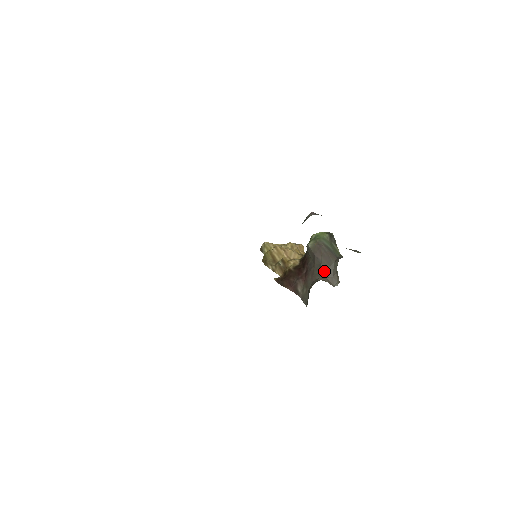
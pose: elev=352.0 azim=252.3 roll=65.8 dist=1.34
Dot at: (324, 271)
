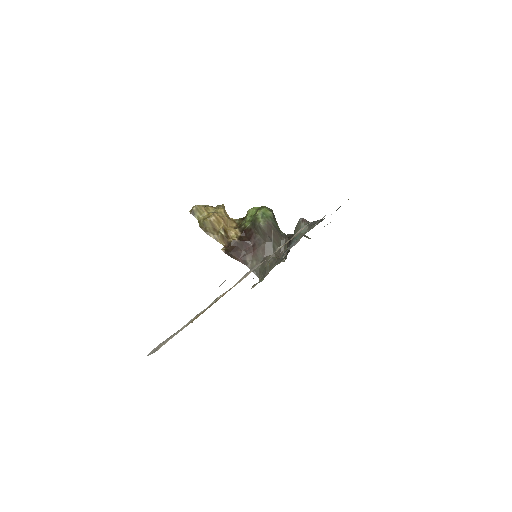
Dot at: (275, 249)
